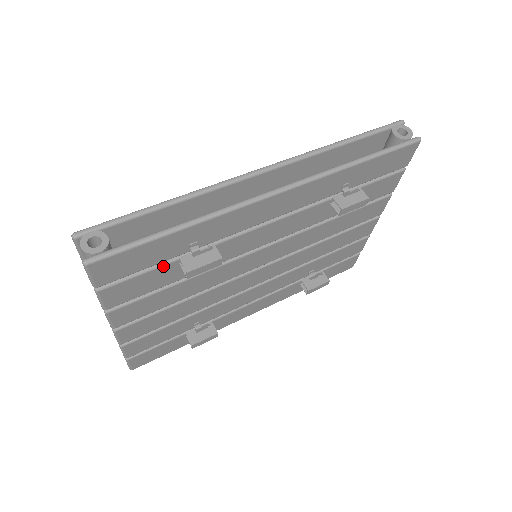
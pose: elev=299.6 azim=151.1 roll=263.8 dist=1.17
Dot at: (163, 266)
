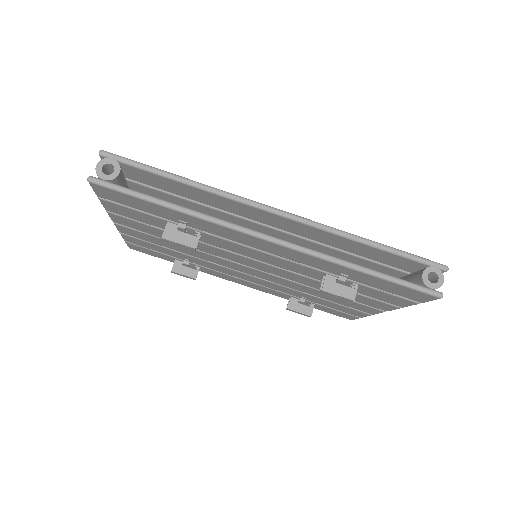
Dot at: (156, 217)
